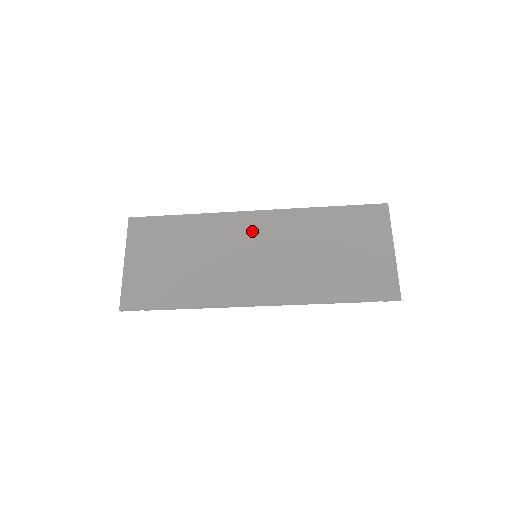
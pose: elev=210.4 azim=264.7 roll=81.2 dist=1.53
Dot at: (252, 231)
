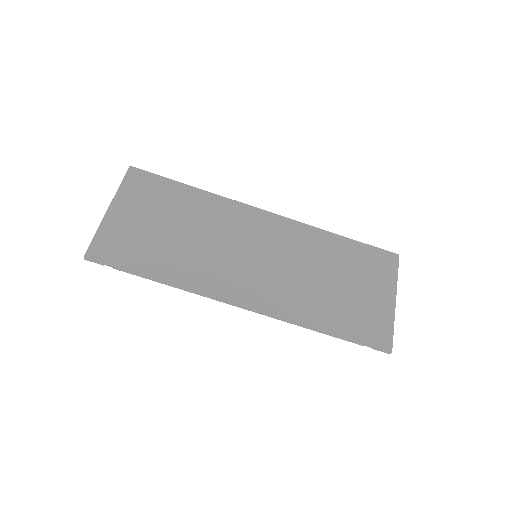
Dot at: (259, 230)
